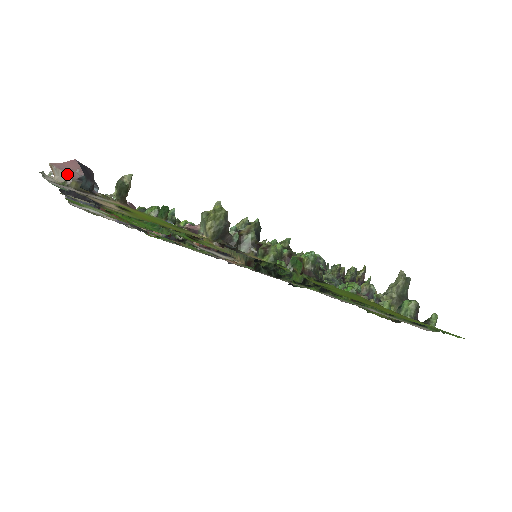
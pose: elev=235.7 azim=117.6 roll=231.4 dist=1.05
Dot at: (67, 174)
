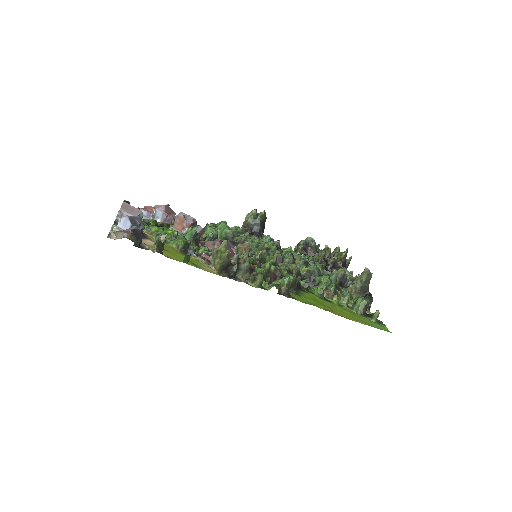
Dot at: (124, 232)
